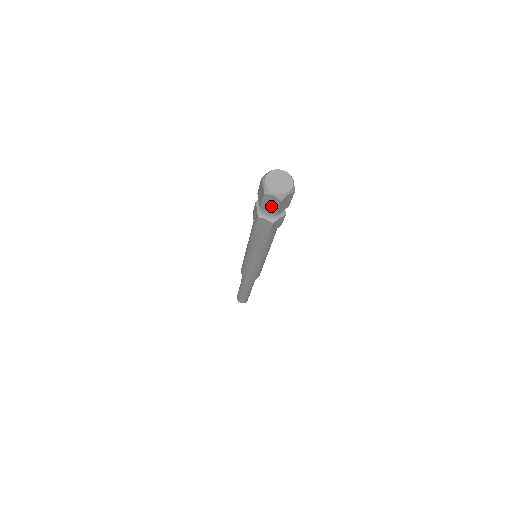
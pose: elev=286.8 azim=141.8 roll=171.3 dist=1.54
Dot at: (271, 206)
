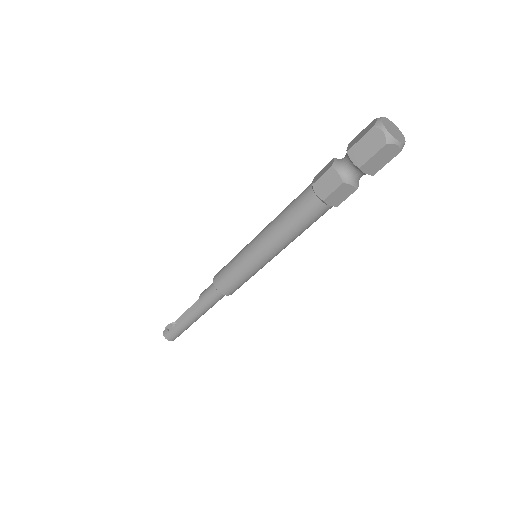
Dot at: (379, 162)
